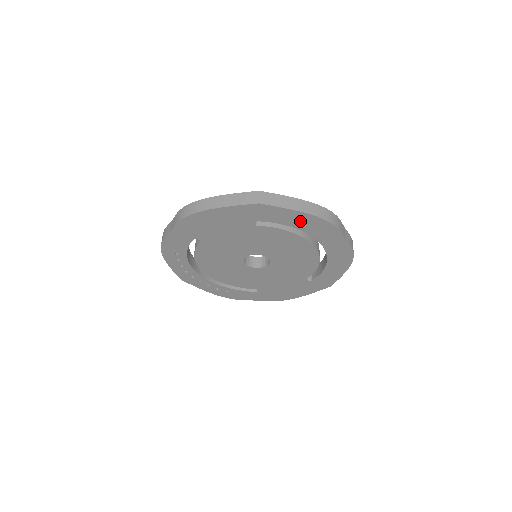
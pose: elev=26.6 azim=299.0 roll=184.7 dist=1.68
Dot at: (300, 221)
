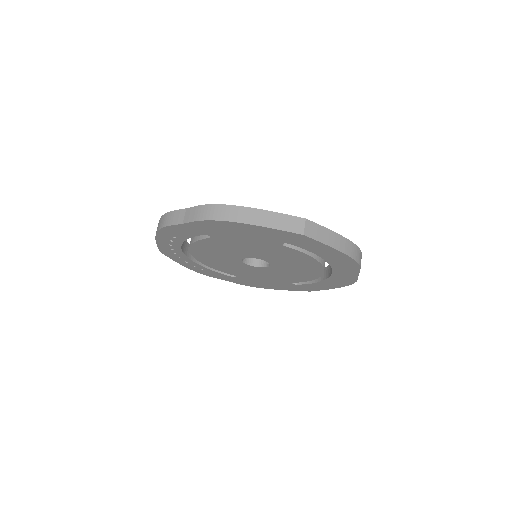
Dot at: (330, 254)
